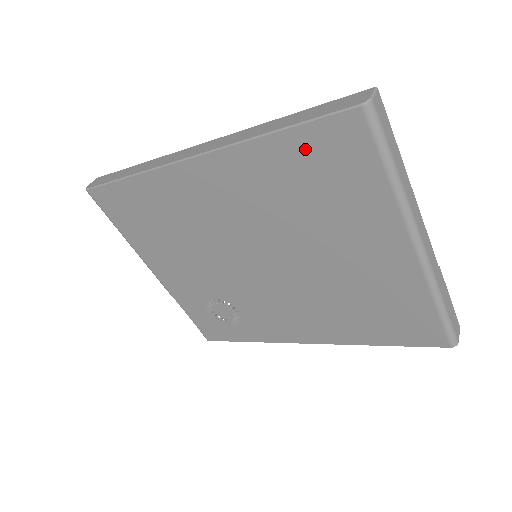
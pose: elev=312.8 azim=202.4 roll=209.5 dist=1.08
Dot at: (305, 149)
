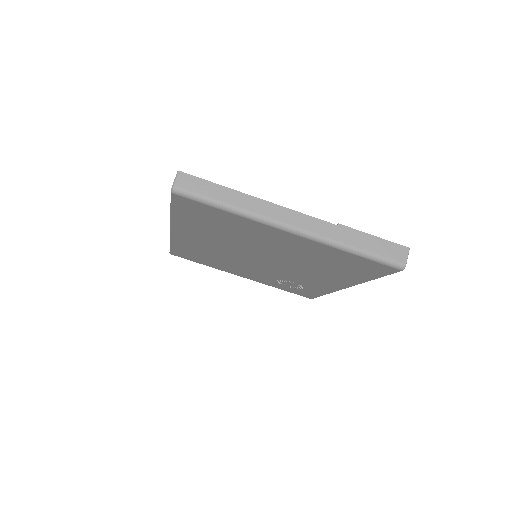
Dot at: (188, 214)
